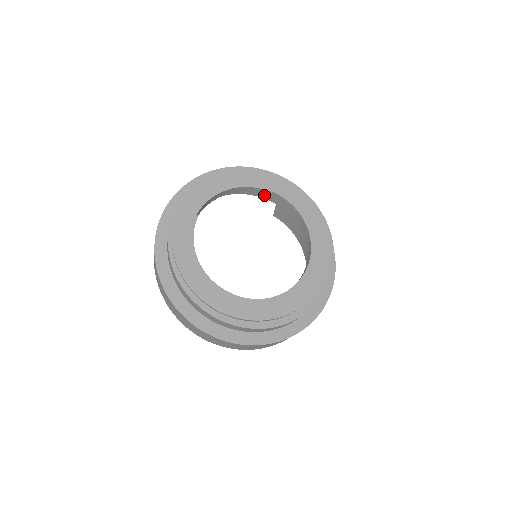
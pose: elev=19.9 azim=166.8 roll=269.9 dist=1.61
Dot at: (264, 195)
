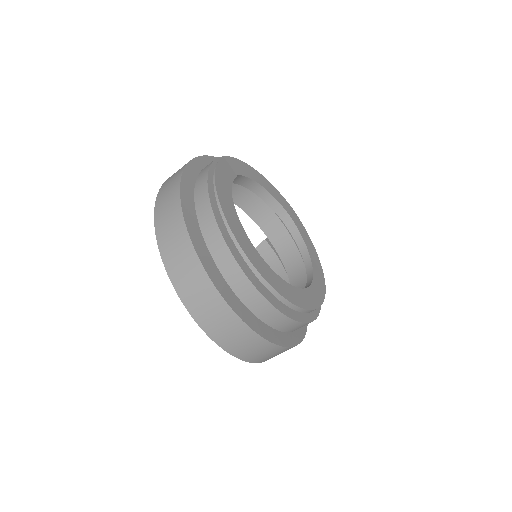
Dot at: (264, 223)
